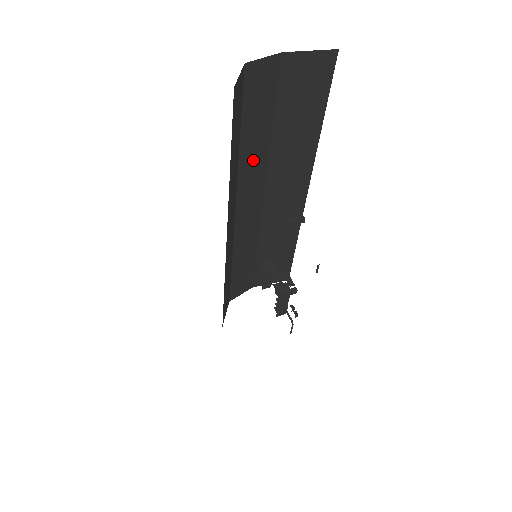
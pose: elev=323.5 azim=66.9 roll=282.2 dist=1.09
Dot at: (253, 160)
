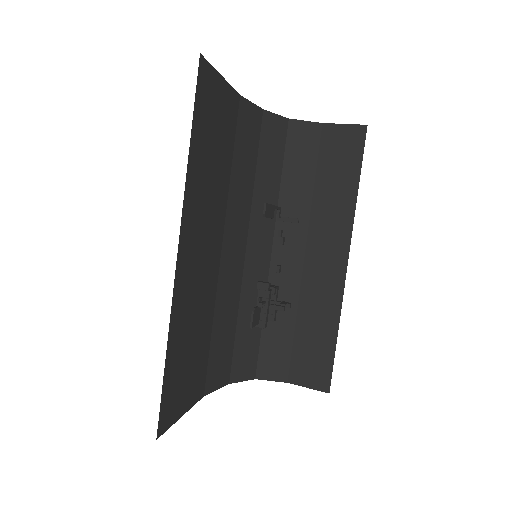
Dot at: (294, 205)
